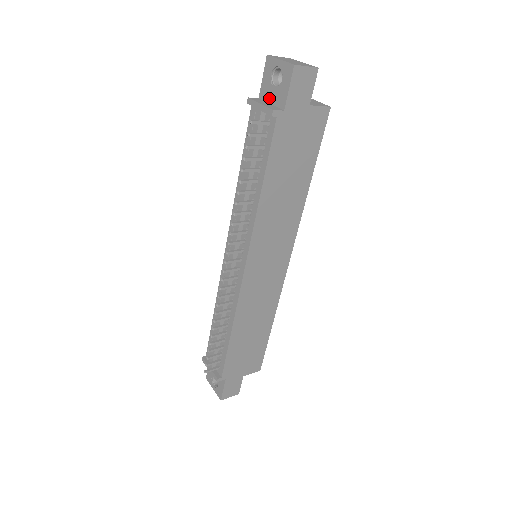
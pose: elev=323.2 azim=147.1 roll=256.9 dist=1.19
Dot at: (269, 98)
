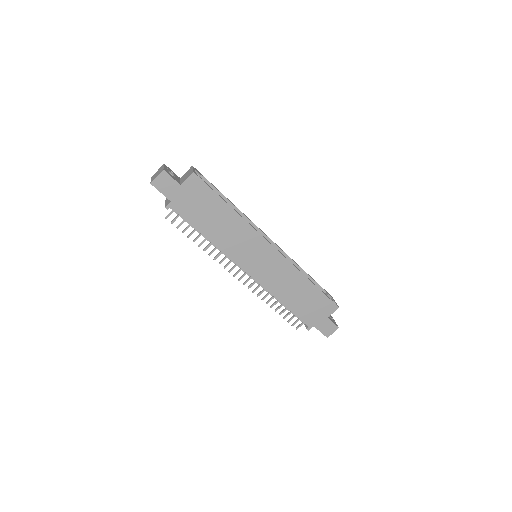
Dot at: occluded
